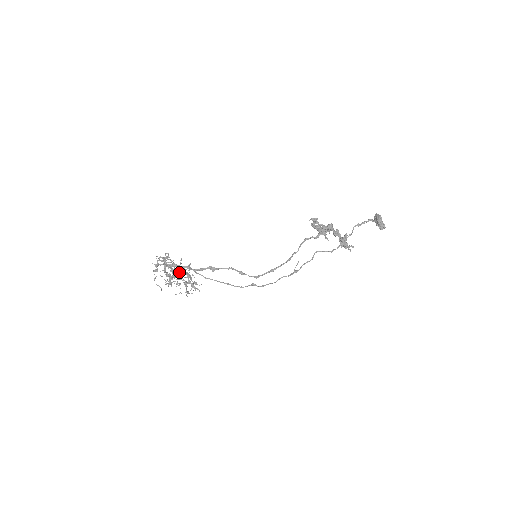
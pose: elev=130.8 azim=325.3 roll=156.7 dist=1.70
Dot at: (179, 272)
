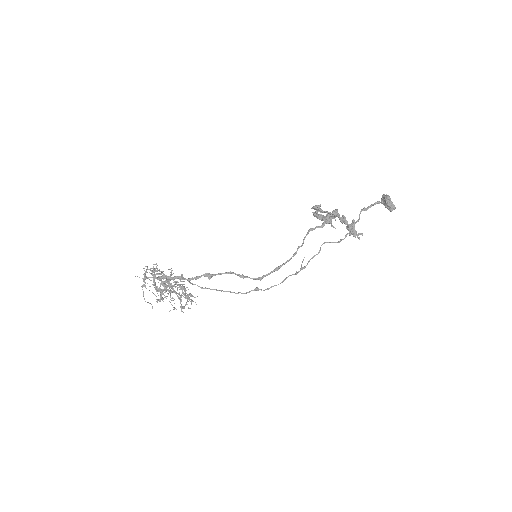
Dot at: (171, 285)
